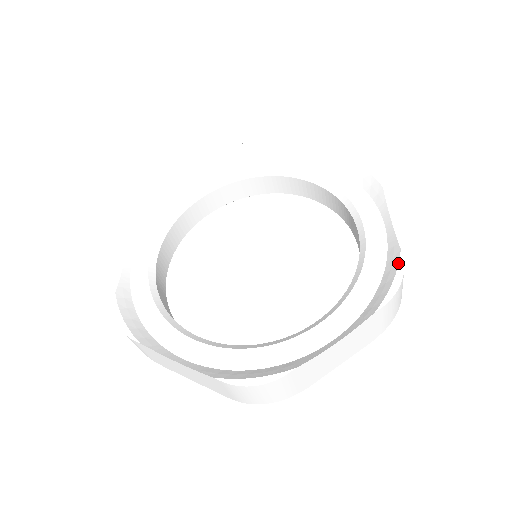
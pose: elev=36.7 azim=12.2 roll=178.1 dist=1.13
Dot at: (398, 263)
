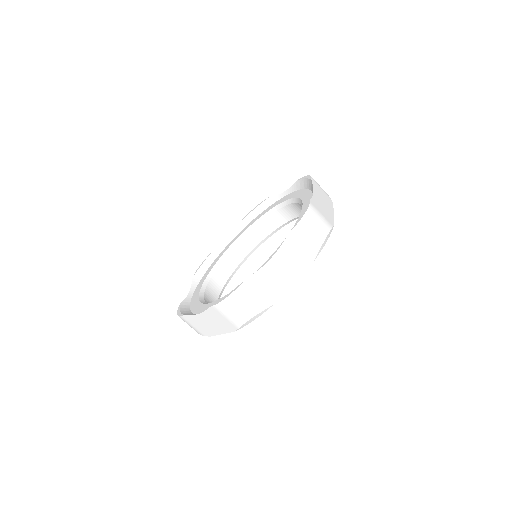
Dot at: (307, 206)
